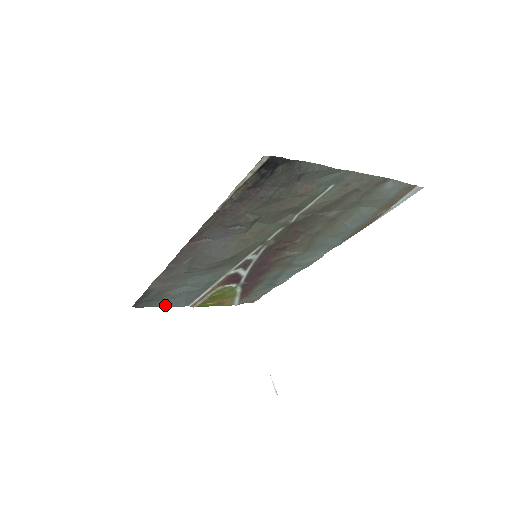
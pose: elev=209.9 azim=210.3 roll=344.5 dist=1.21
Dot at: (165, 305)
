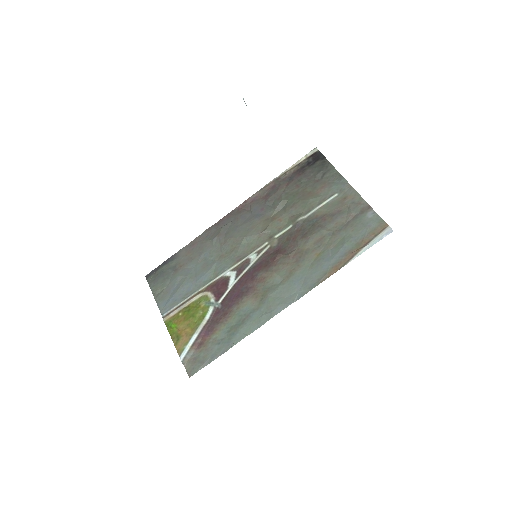
Dot at: (157, 297)
